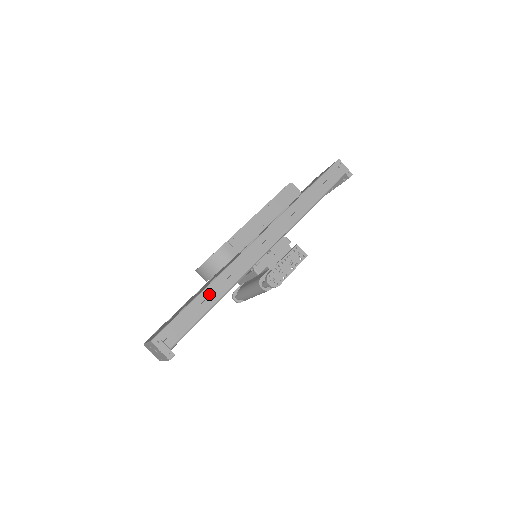
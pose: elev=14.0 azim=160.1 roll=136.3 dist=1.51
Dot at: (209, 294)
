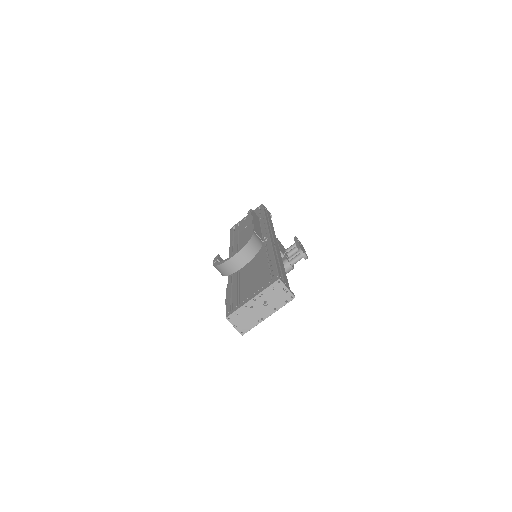
Dot at: occluded
